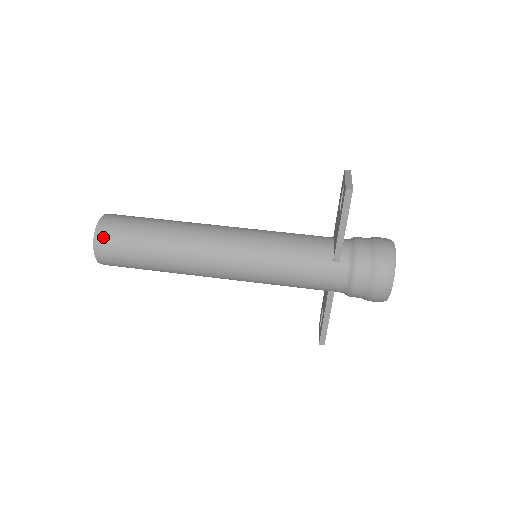
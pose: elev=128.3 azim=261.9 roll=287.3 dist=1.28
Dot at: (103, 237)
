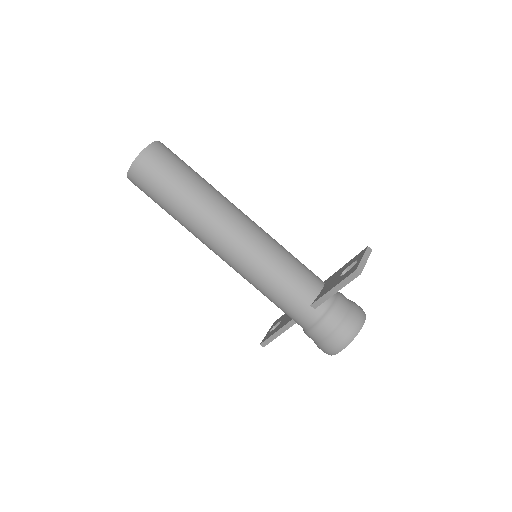
Dot at: (143, 164)
